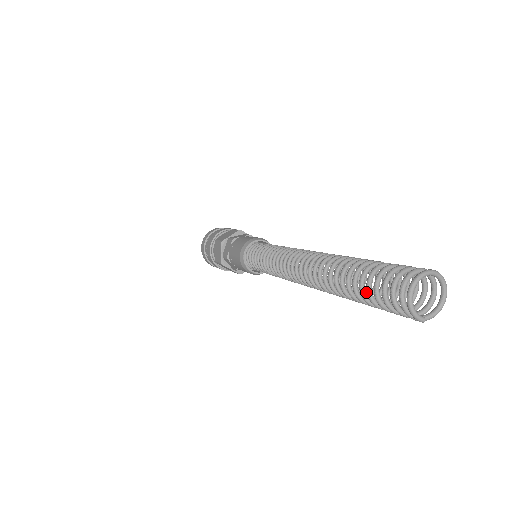
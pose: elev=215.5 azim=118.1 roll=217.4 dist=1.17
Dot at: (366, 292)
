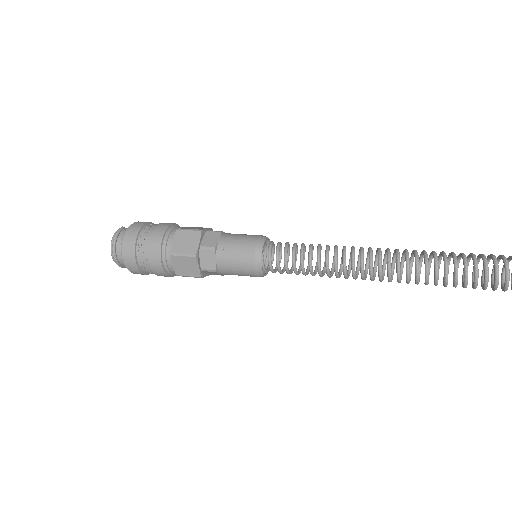
Dot at: occluded
